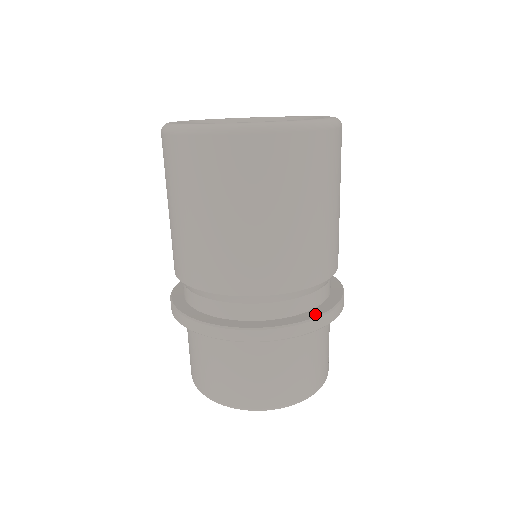
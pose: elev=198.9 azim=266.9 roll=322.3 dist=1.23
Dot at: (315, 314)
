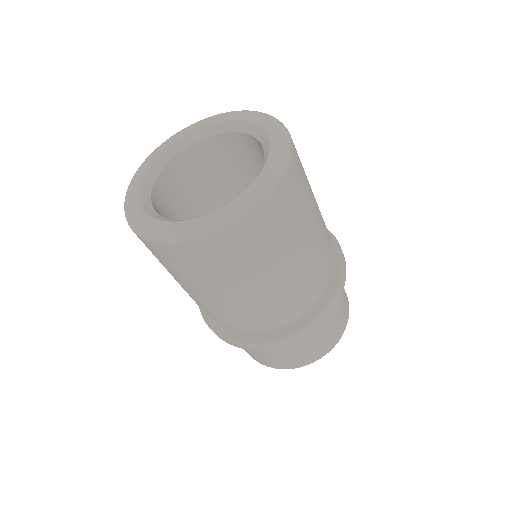
Dot at: (315, 314)
